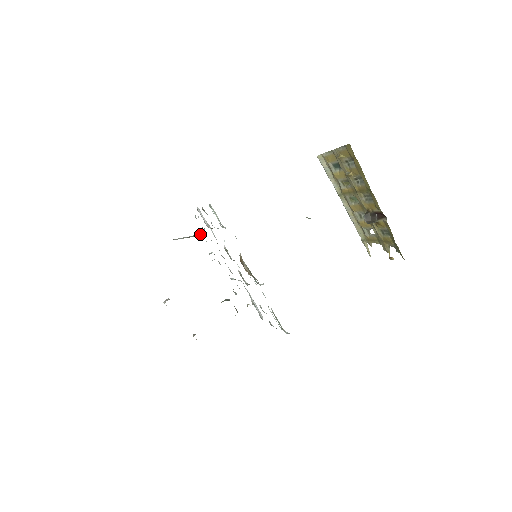
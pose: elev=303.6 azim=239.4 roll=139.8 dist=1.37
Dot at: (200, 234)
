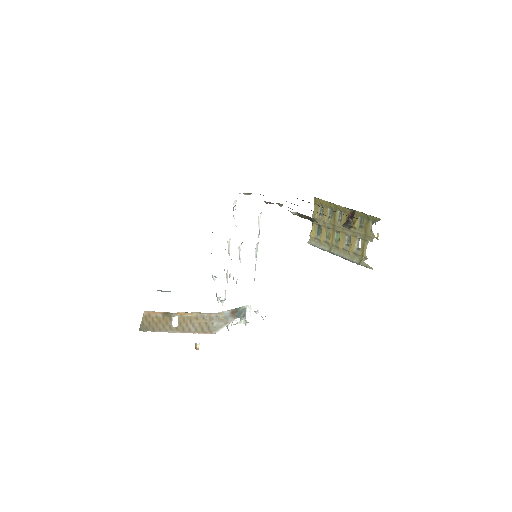
Dot at: occluded
